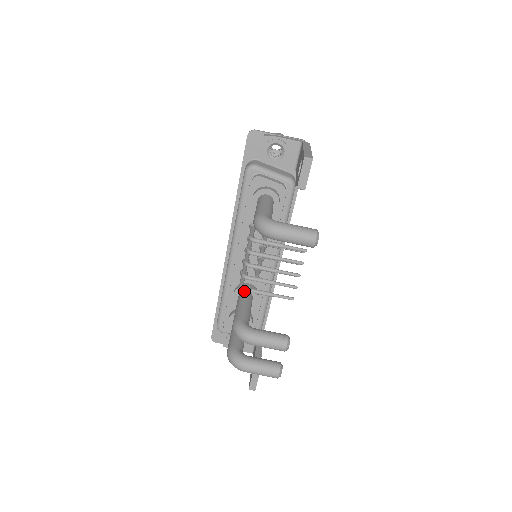
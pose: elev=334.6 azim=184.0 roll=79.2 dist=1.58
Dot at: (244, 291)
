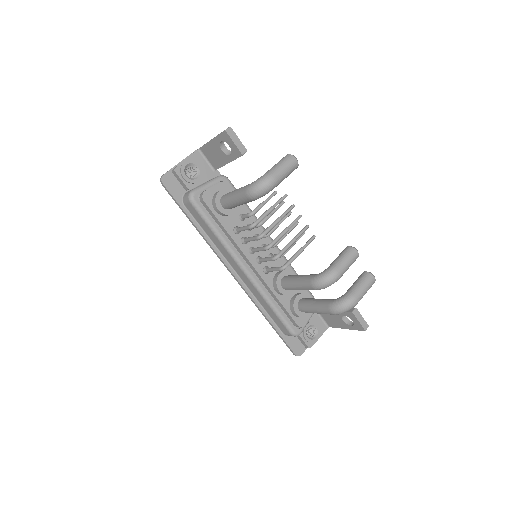
Dot at: (281, 279)
